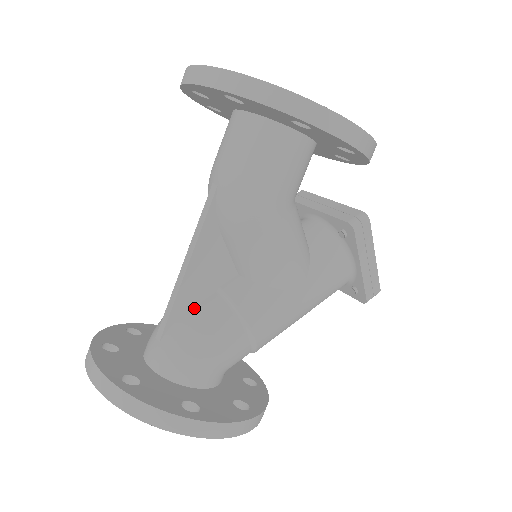
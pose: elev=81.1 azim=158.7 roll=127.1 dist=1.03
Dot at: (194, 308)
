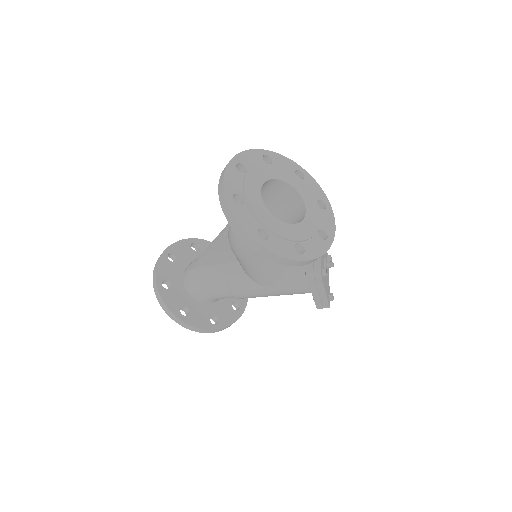
Dot at: (210, 266)
